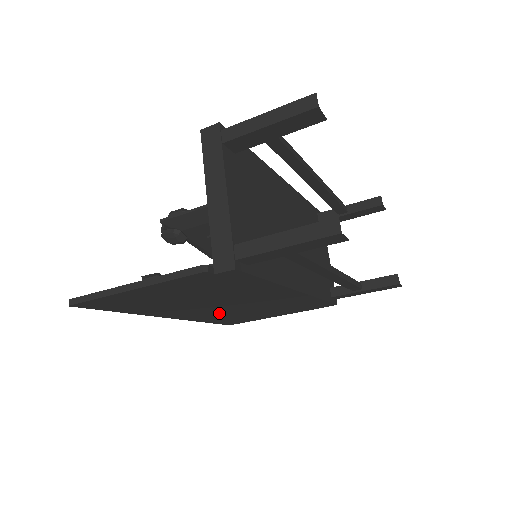
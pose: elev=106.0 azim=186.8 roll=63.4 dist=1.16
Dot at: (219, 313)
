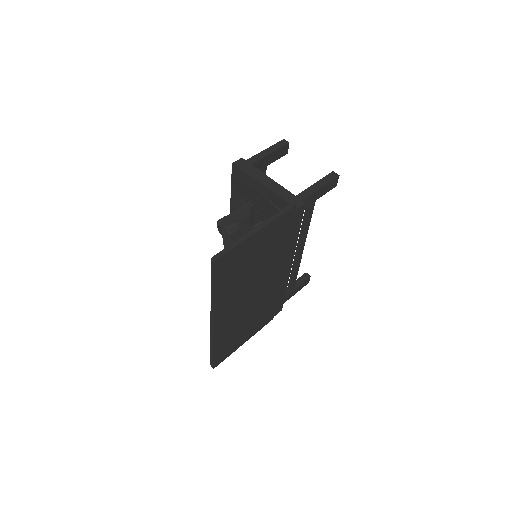
Dot at: (237, 318)
